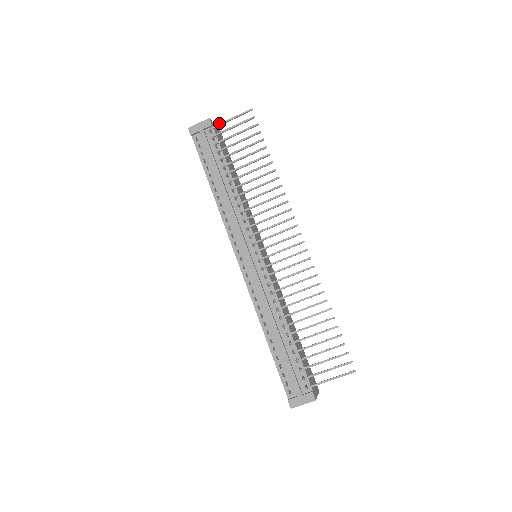
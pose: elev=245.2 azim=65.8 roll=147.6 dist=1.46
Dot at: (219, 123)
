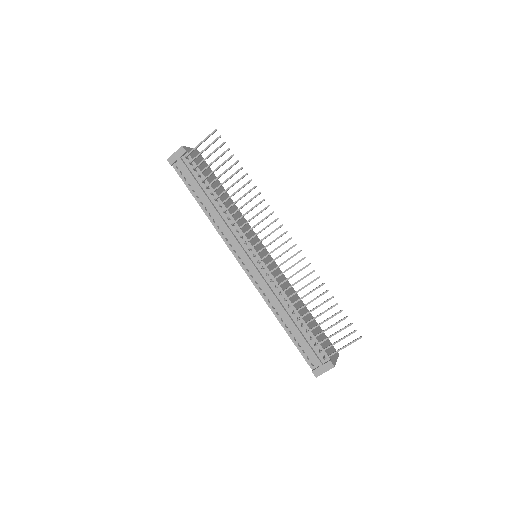
Dot at: (192, 149)
